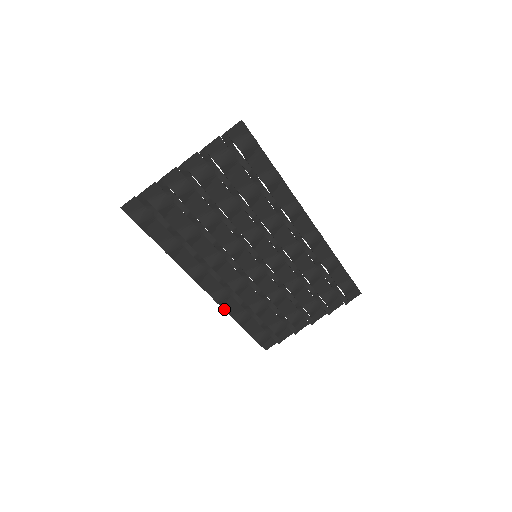
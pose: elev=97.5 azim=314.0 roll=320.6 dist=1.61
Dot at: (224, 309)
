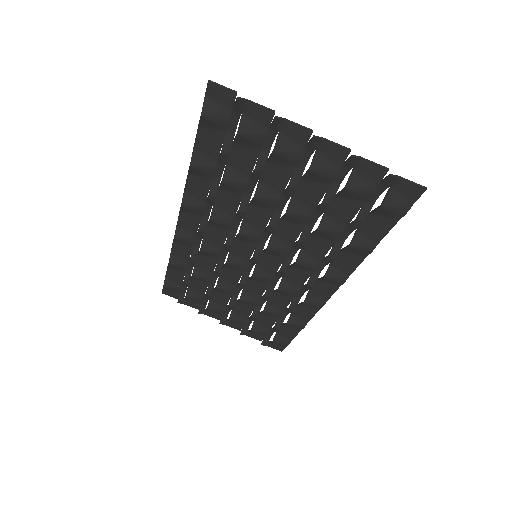
Dot at: (173, 244)
